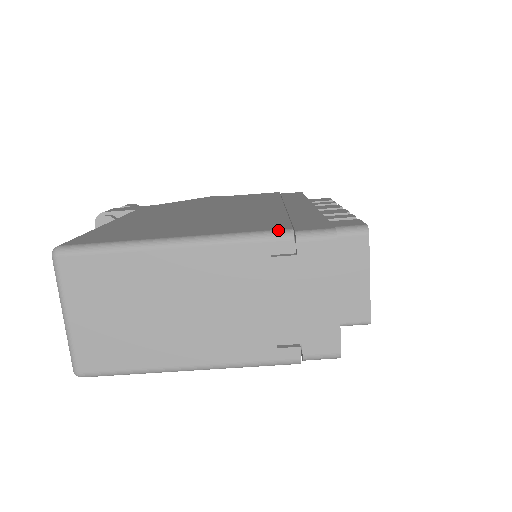
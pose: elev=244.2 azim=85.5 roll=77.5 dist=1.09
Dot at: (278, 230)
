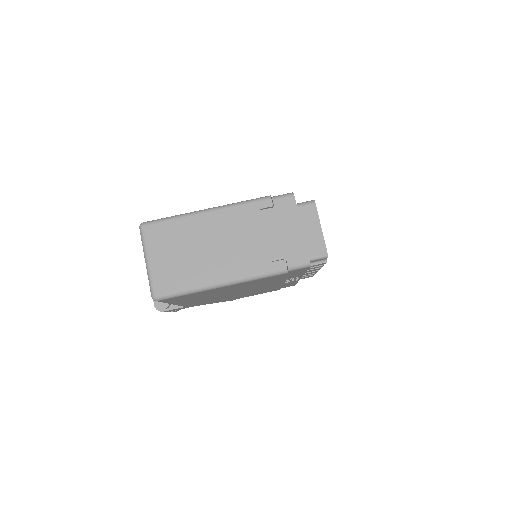
Dot at: (262, 197)
